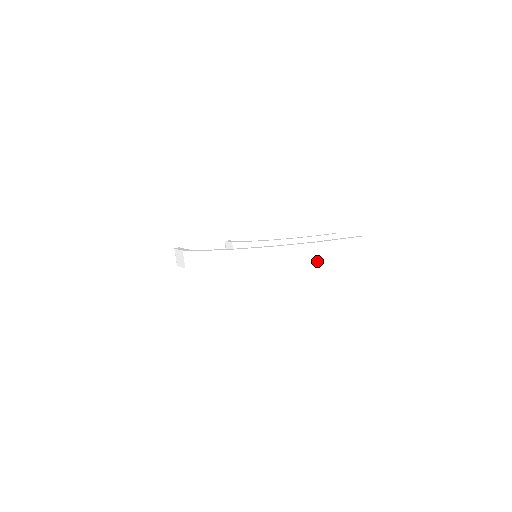
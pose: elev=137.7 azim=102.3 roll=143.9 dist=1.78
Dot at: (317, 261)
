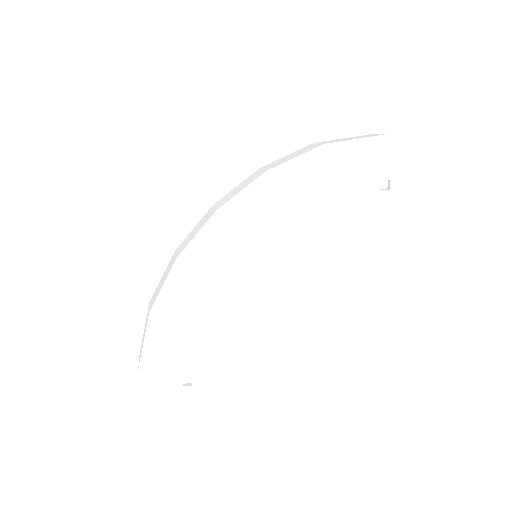
Dot at: (321, 144)
